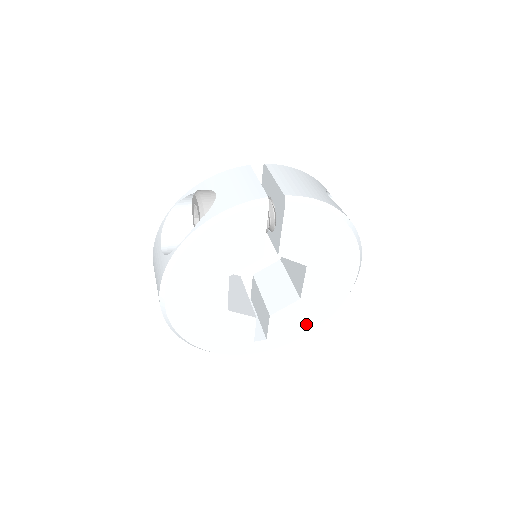
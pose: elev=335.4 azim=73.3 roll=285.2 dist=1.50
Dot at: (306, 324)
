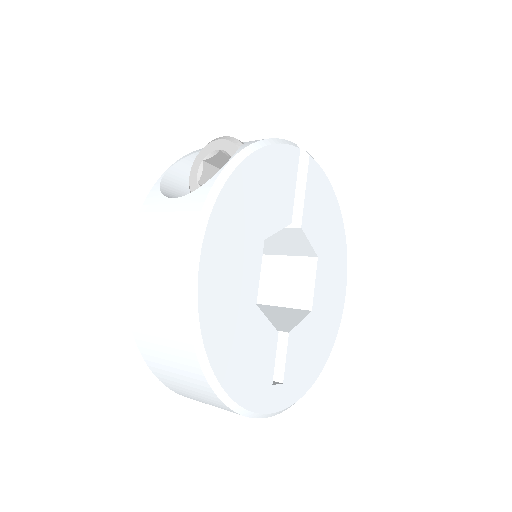
Dot at: (313, 362)
